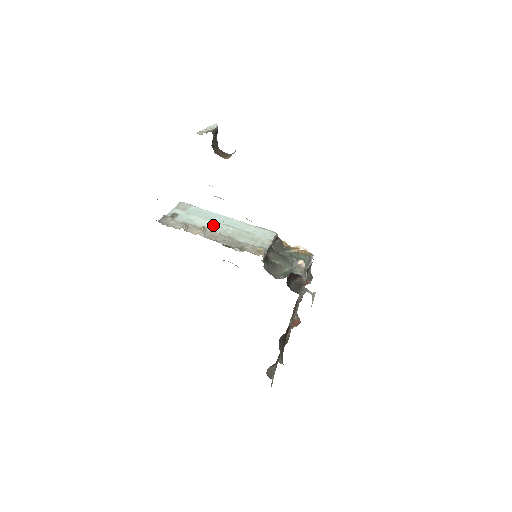
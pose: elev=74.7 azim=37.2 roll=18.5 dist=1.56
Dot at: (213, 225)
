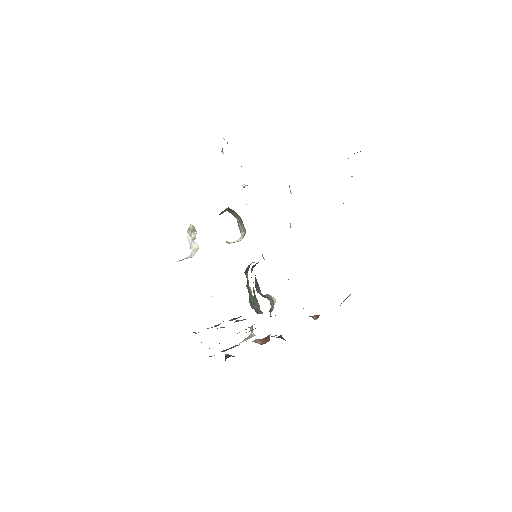
Dot at: occluded
